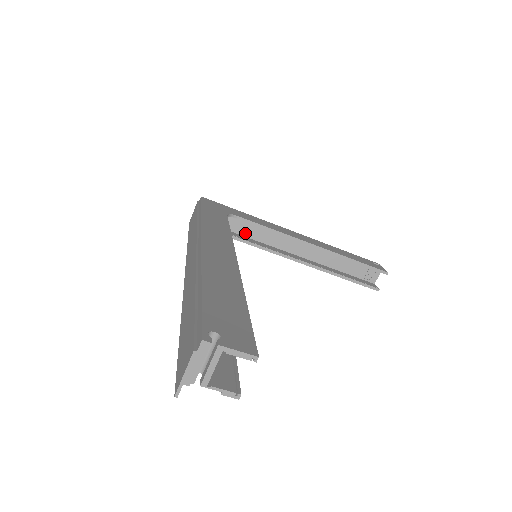
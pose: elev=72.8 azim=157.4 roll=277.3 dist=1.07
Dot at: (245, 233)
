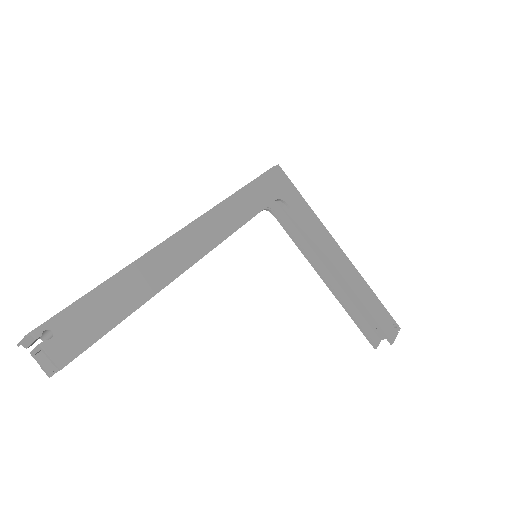
Dot at: (294, 220)
